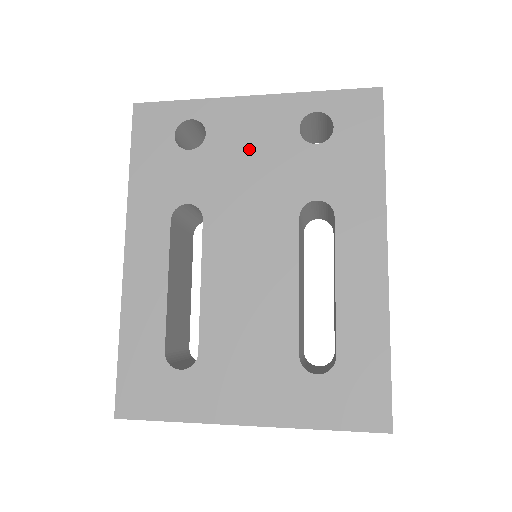
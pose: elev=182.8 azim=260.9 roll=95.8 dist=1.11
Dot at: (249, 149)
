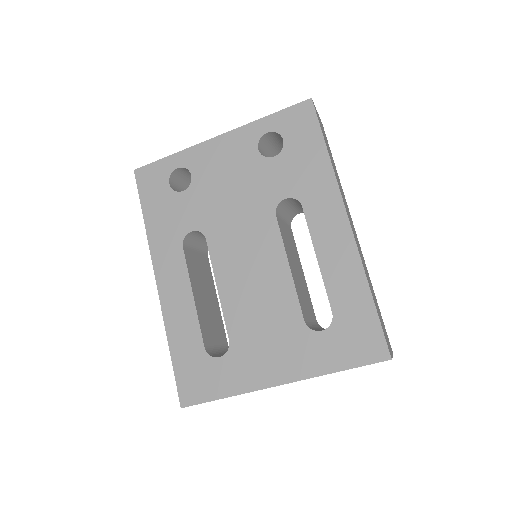
Dot at: (225, 176)
